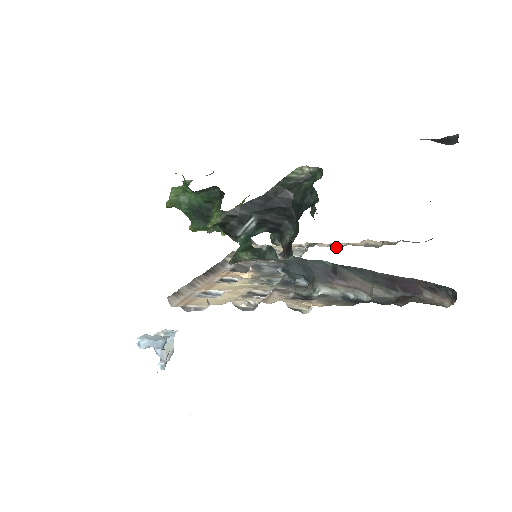
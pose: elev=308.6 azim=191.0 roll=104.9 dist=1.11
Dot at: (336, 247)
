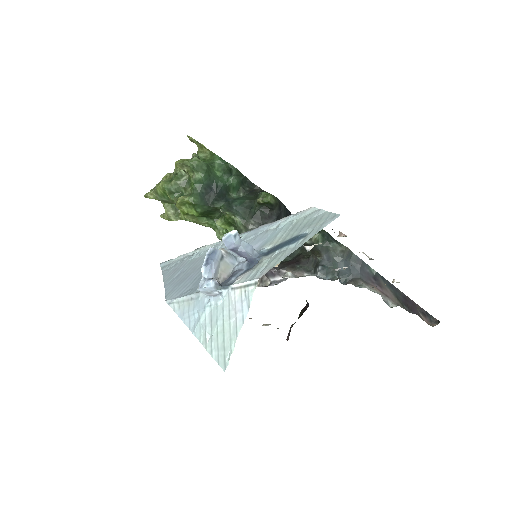
Dot at: occluded
